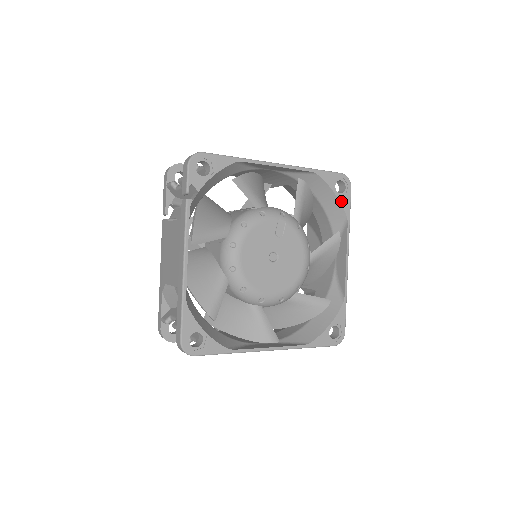
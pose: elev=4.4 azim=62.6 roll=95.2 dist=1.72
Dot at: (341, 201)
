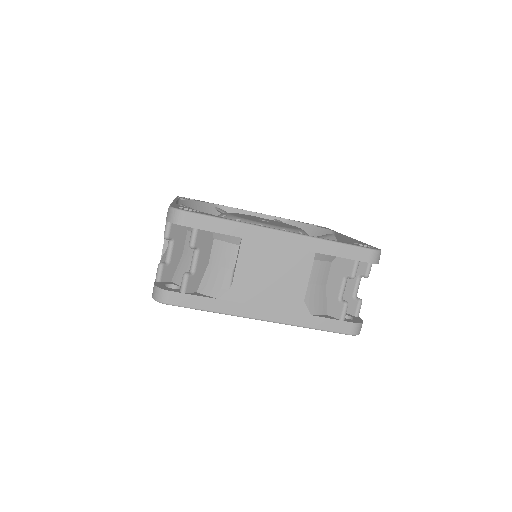
Dot at: (321, 227)
